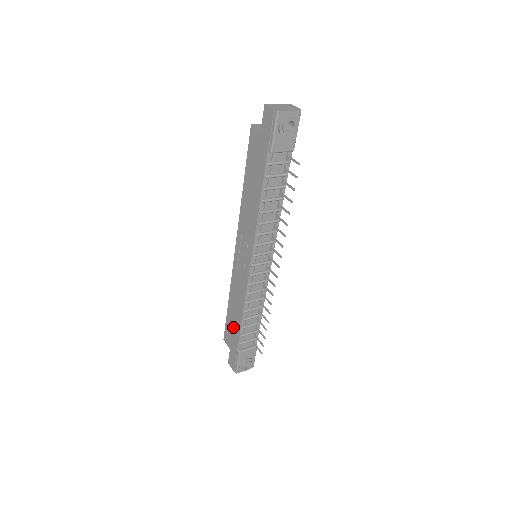
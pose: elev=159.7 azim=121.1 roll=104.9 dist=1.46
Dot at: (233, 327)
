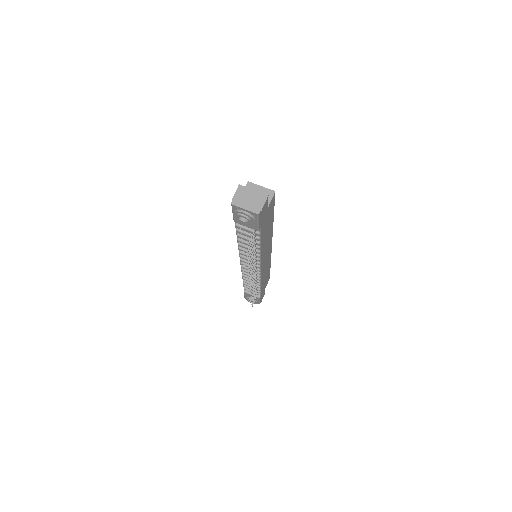
Dot at: occluded
